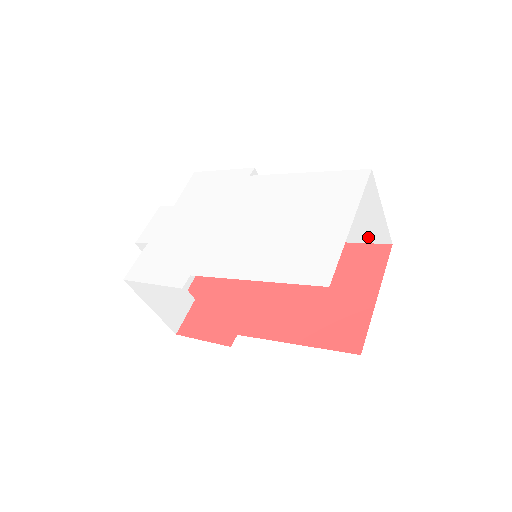
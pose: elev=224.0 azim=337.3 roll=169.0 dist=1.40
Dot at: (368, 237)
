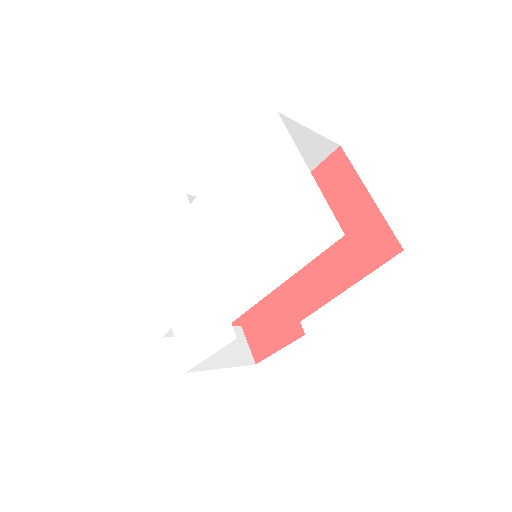
Dot at: (318, 158)
